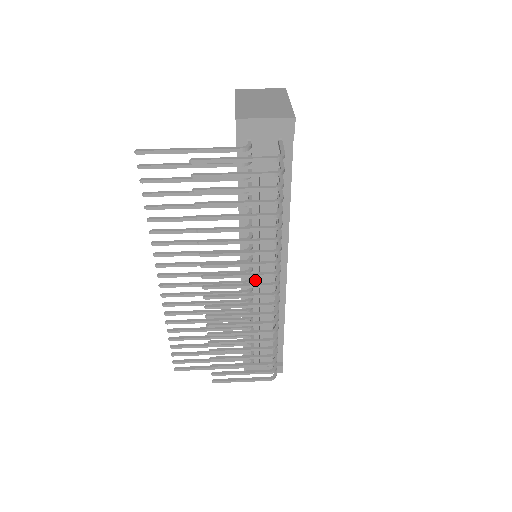
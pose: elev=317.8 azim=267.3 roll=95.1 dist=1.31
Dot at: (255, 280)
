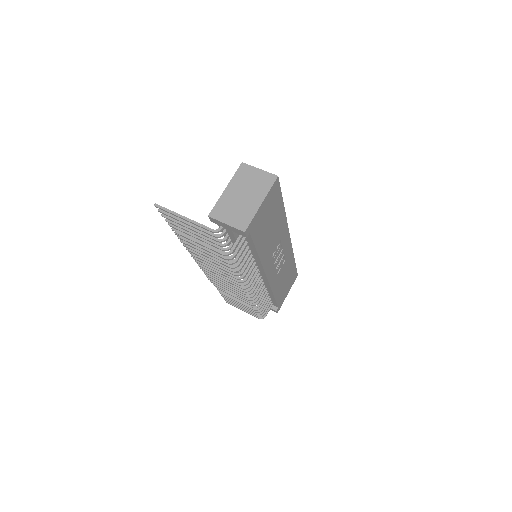
Dot at: occluded
